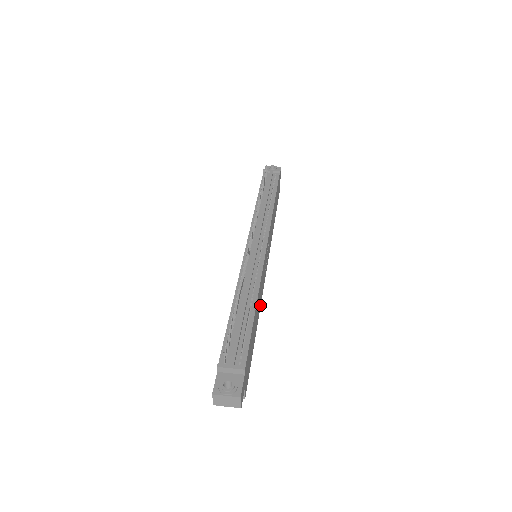
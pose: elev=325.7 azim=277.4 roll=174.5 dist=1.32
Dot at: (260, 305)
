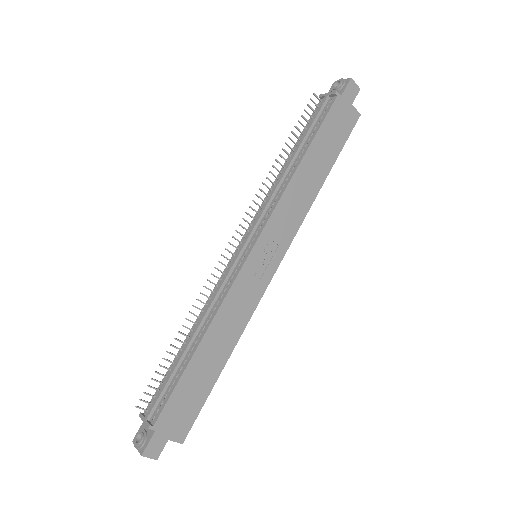
Dot at: (243, 326)
